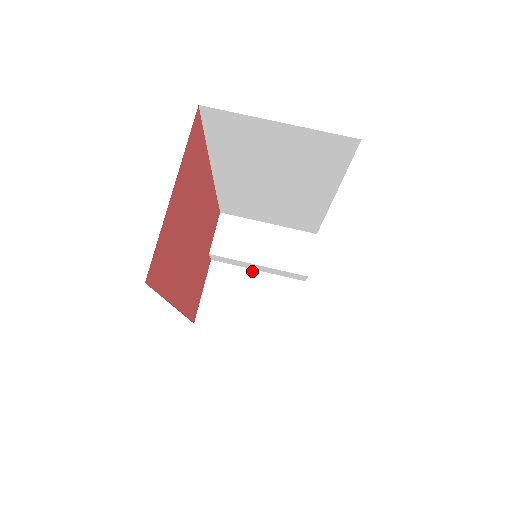
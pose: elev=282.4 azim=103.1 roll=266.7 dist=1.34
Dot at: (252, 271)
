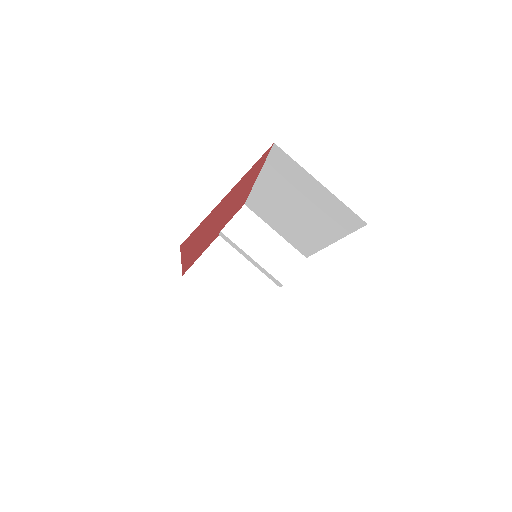
Dot at: (245, 259)
